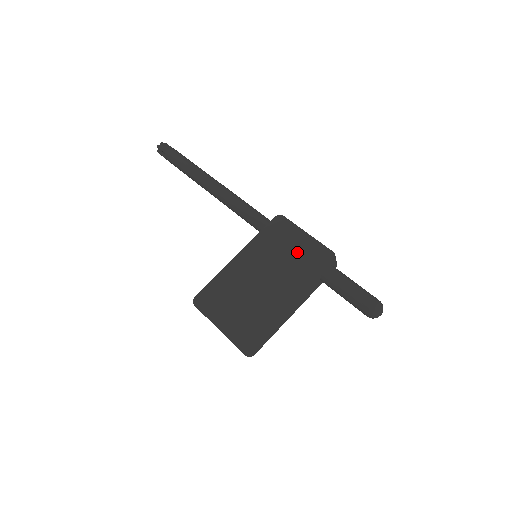
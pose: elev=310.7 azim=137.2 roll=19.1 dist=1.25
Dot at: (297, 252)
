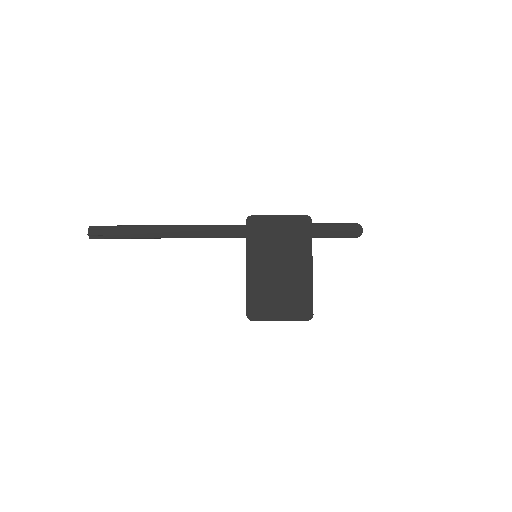
Dot at: (284, 233)
